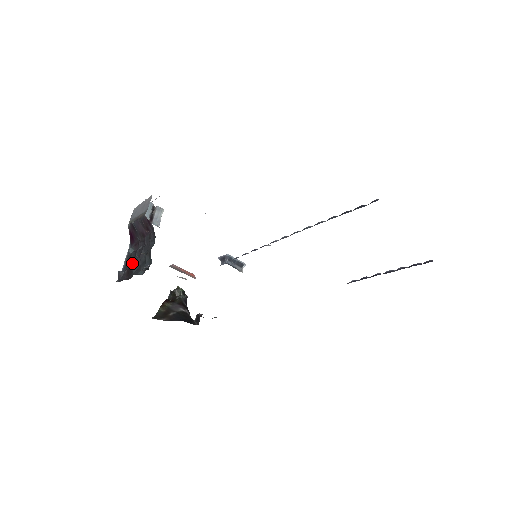
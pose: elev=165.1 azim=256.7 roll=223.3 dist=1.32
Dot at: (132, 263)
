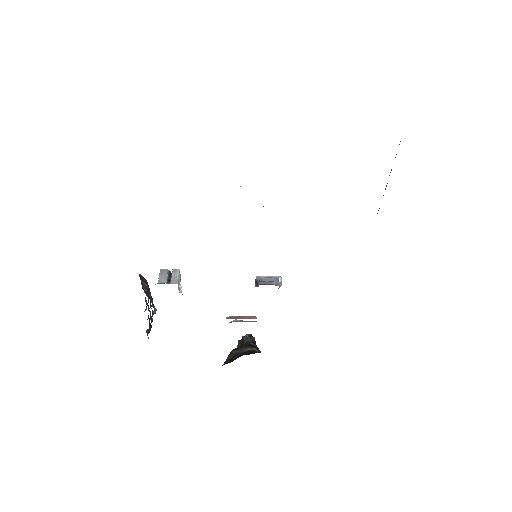
Dot at: (151, 318)
